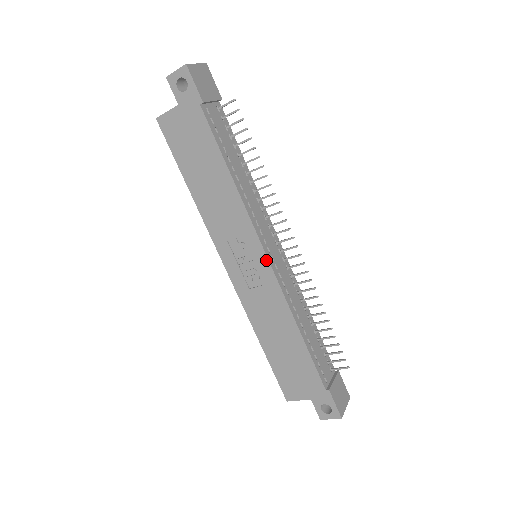
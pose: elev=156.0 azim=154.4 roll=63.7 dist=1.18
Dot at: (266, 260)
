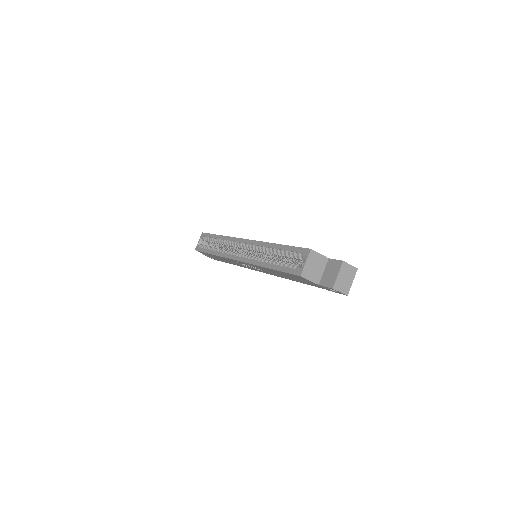
Dot at: occluded
